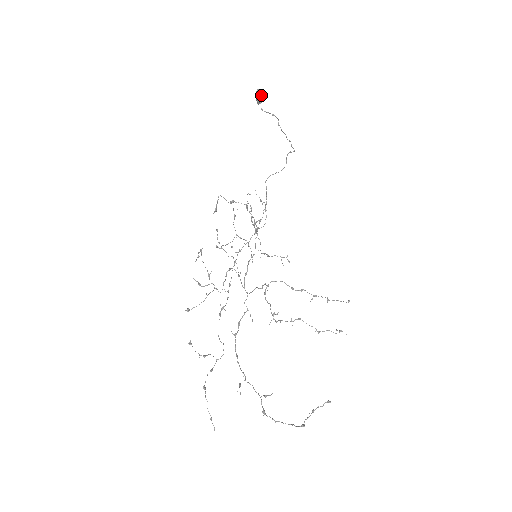
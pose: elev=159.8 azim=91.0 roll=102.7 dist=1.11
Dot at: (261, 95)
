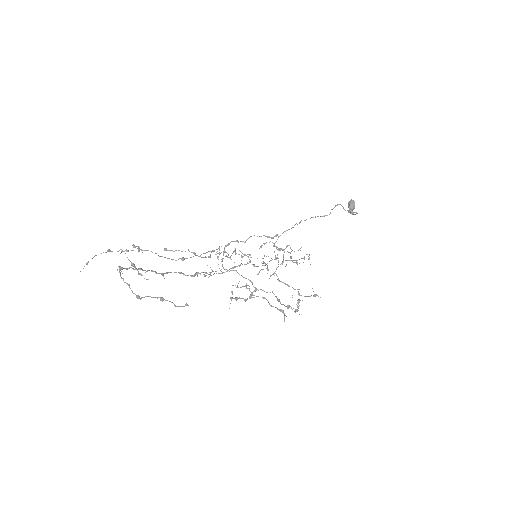
Dot at: (352, 202)
